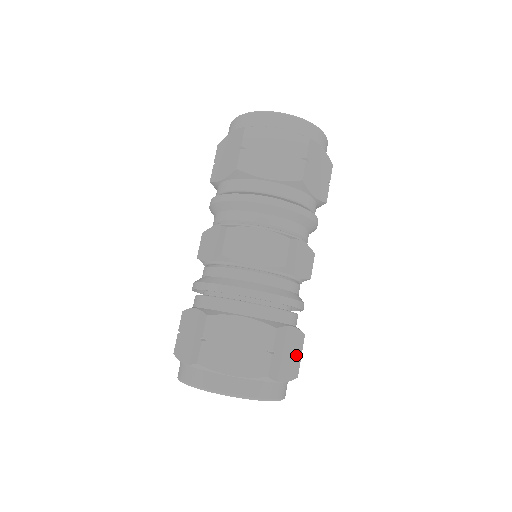
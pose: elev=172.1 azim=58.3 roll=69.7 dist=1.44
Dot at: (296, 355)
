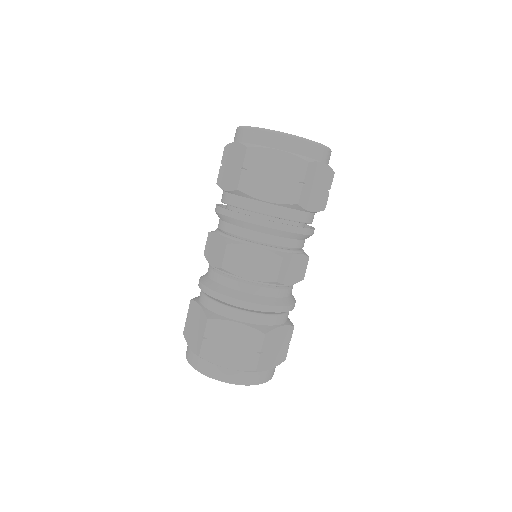
Dot at: (284, 345)
